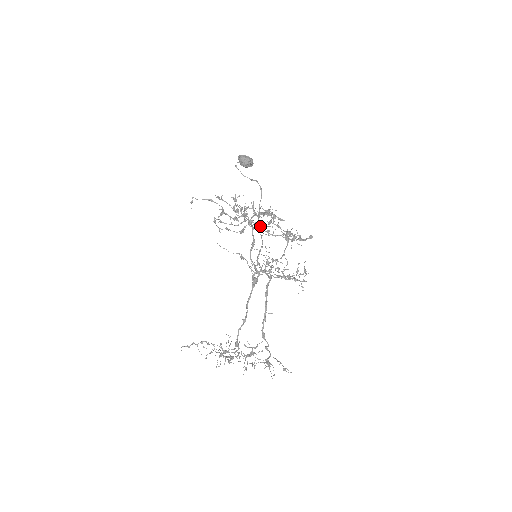
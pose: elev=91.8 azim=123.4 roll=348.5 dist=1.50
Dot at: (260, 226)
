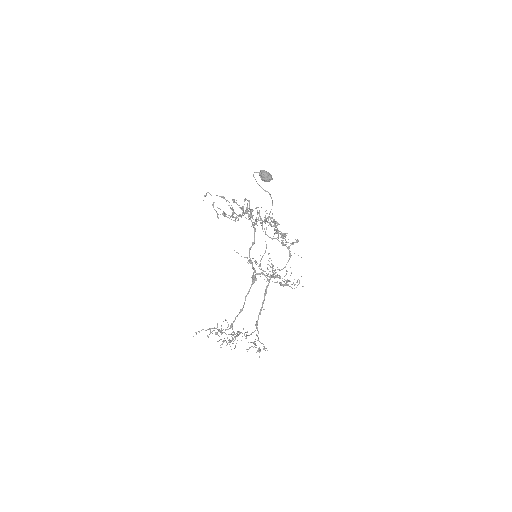
Dot at: occluded
